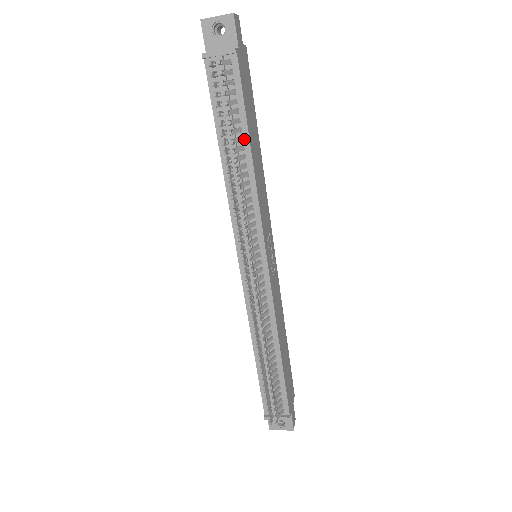
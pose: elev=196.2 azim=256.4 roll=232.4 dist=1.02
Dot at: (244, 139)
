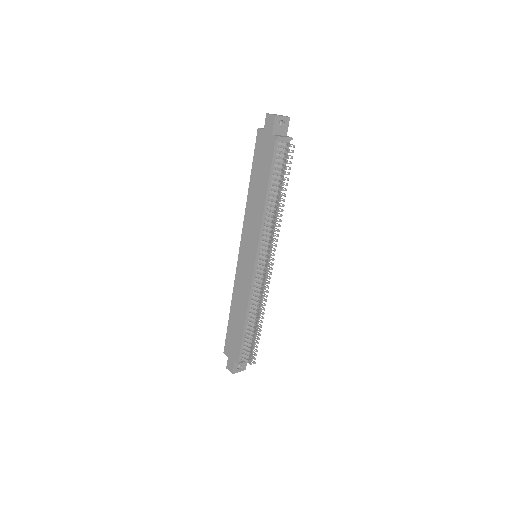
Dot at: occluded
